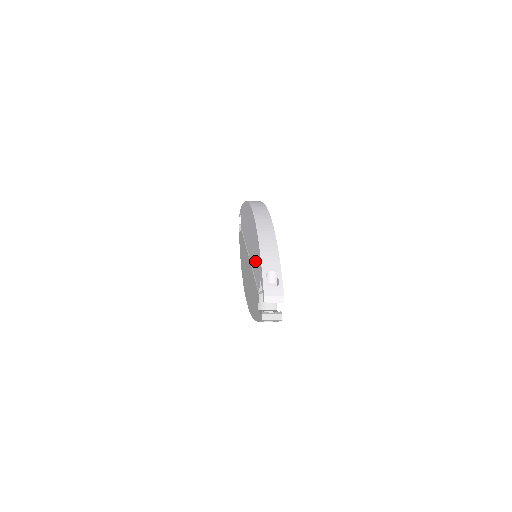
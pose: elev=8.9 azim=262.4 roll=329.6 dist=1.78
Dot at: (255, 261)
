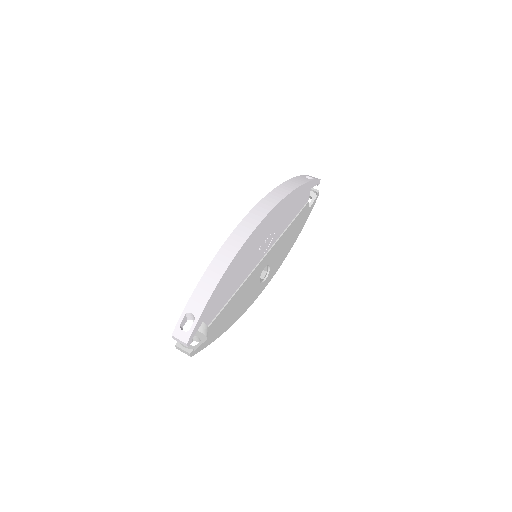
Dot at: occluded
